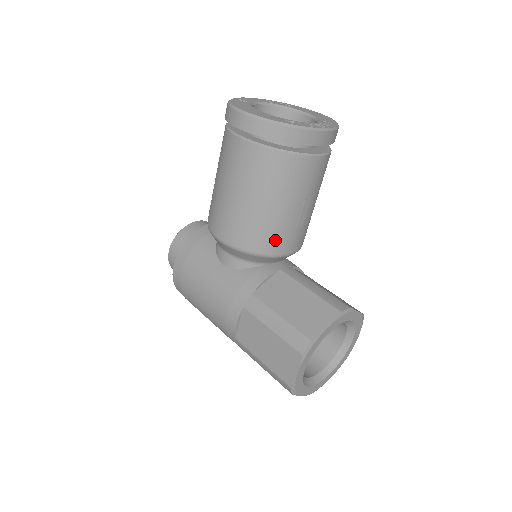
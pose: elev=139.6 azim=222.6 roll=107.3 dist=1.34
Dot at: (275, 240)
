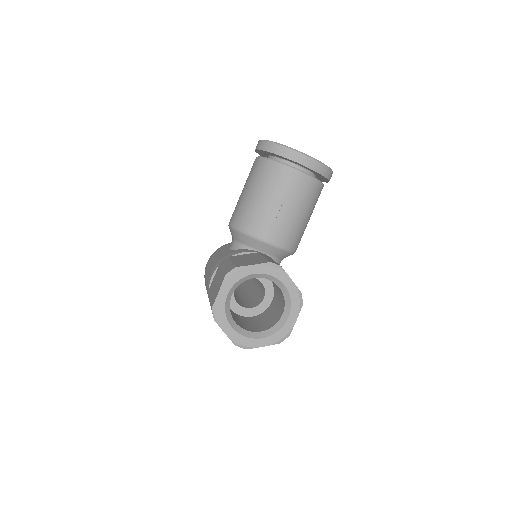
Dot at: (257, 223)
